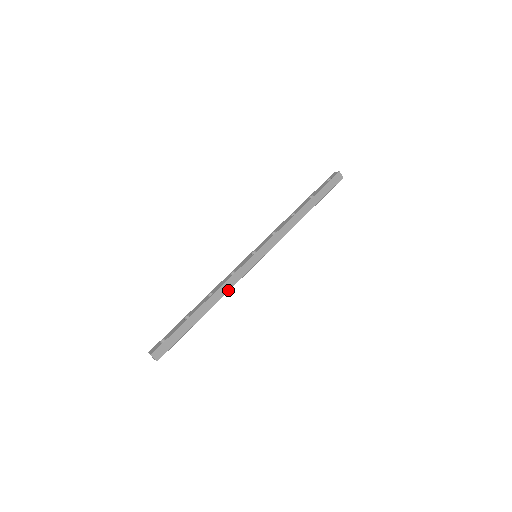
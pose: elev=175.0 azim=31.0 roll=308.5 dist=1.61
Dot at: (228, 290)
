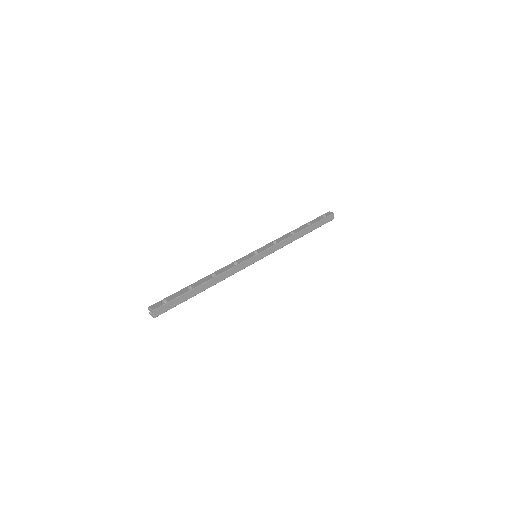
Dot at: occluded
